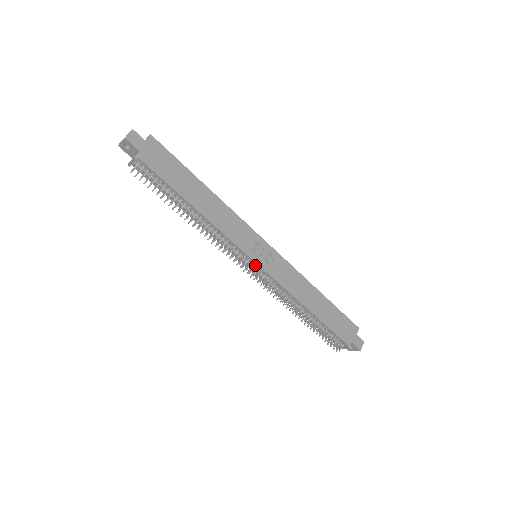
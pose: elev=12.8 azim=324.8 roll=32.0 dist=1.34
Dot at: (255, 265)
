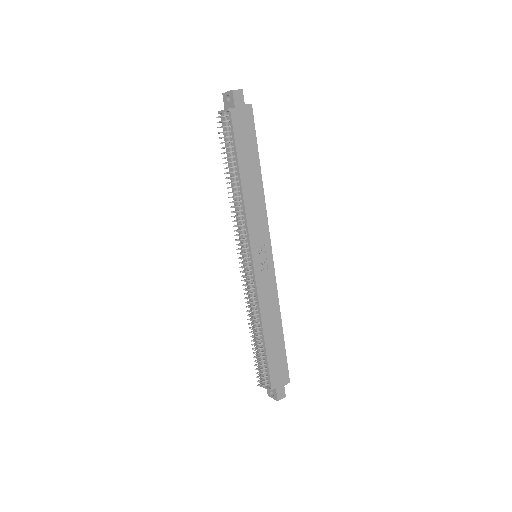
Dot at: (250, 261)
